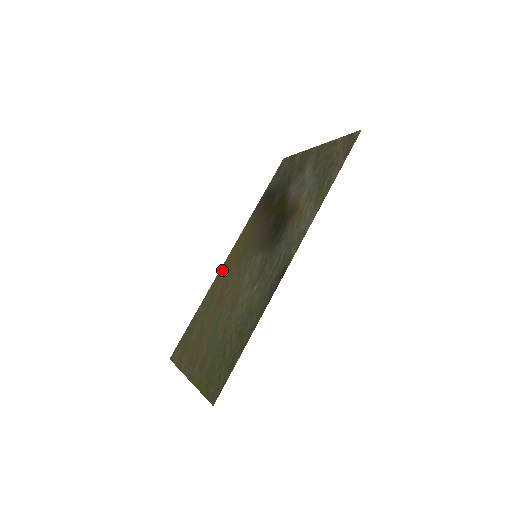
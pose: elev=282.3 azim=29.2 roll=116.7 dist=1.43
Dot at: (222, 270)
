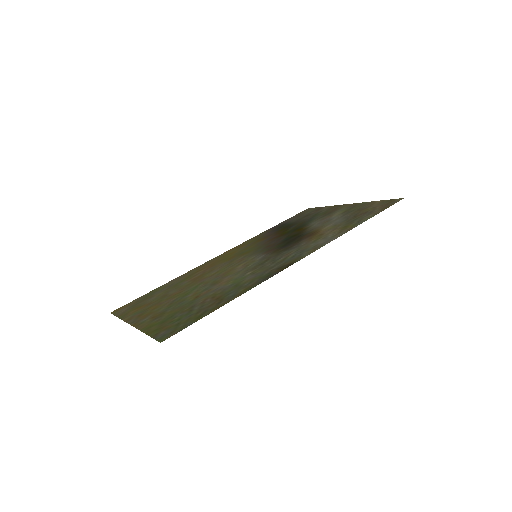
Dot at: (208, 262)
